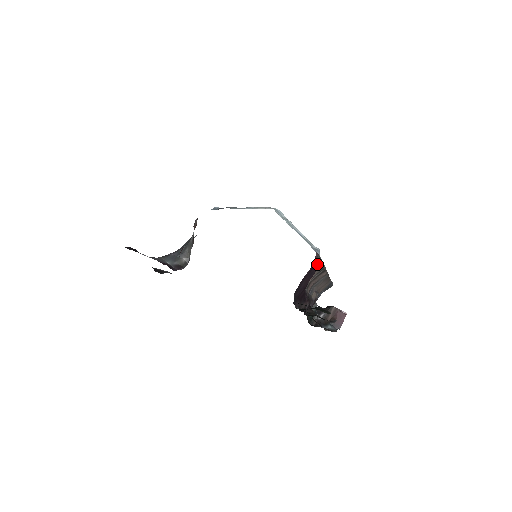
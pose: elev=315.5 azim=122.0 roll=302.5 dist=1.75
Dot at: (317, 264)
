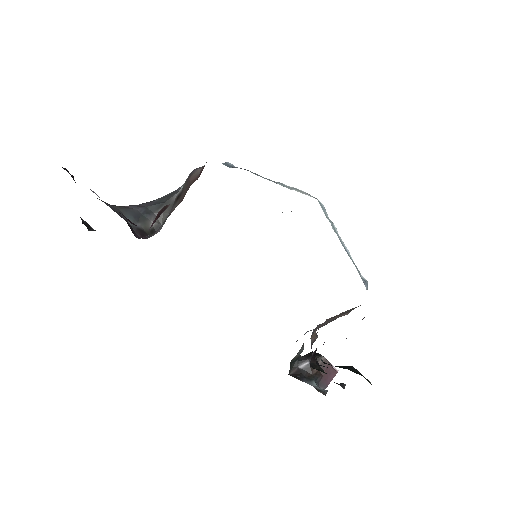
Dot at: occluded
